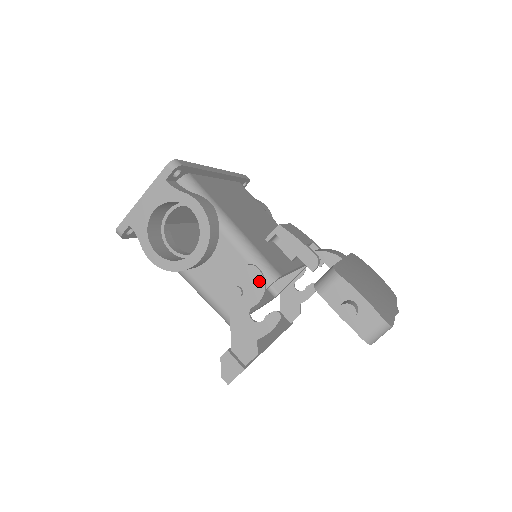
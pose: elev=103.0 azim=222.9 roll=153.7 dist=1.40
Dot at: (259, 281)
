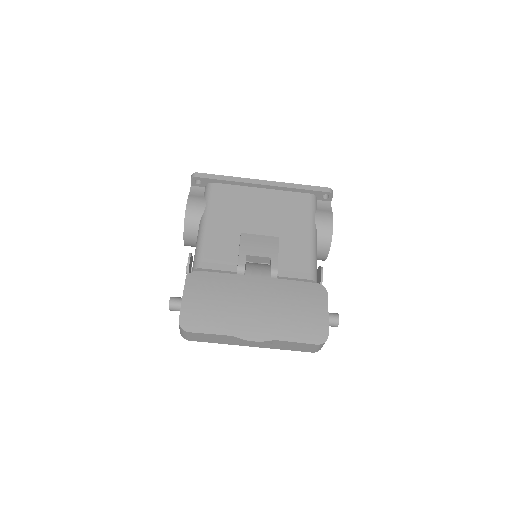
Dot at: (188, 266)
